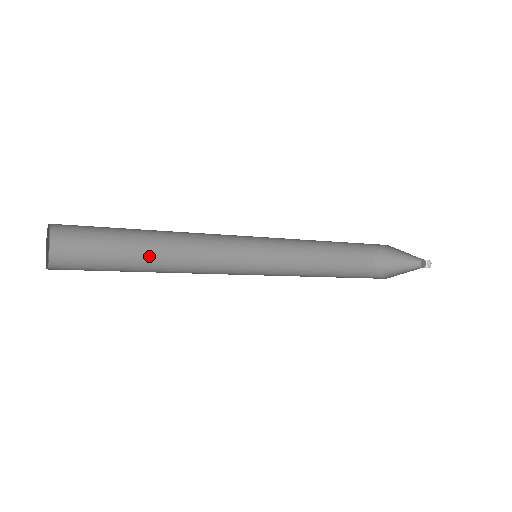
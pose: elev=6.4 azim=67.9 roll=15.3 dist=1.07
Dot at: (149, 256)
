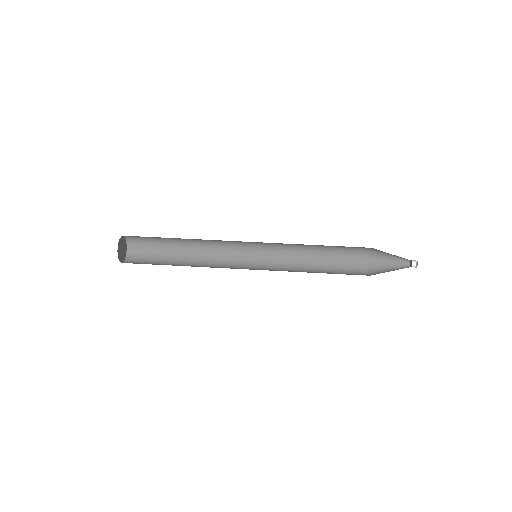
Dot at: (185, 241)
